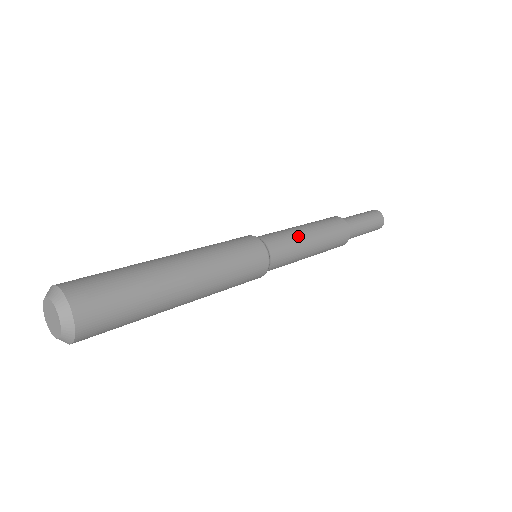
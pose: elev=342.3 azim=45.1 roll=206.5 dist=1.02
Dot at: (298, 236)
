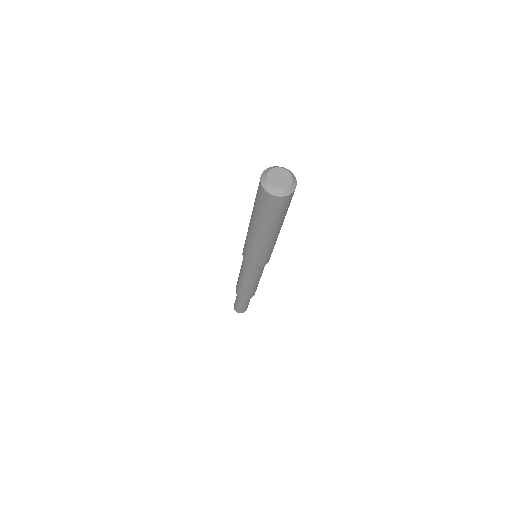
Dot at: occluded
